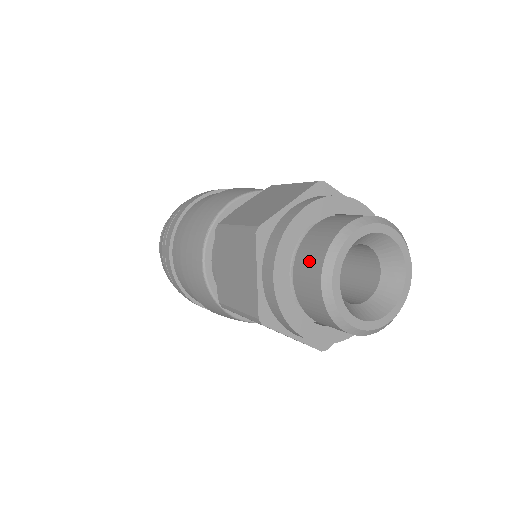
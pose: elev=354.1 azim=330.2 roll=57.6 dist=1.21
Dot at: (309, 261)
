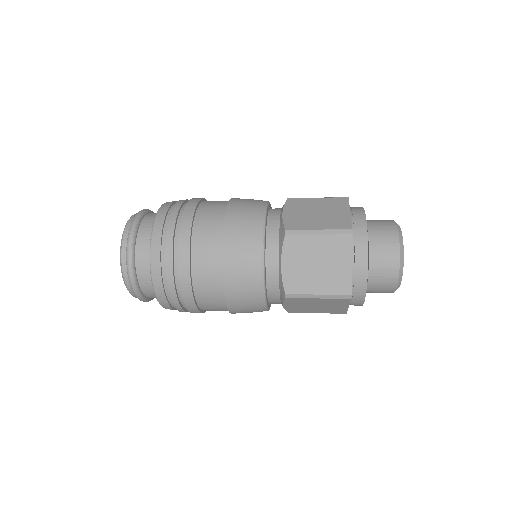
Dot at: (385, 250)
